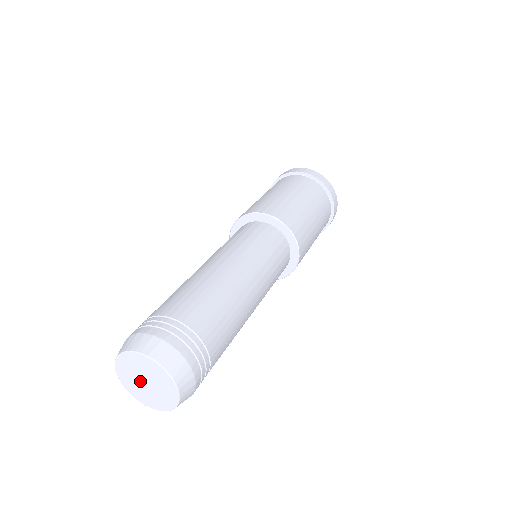
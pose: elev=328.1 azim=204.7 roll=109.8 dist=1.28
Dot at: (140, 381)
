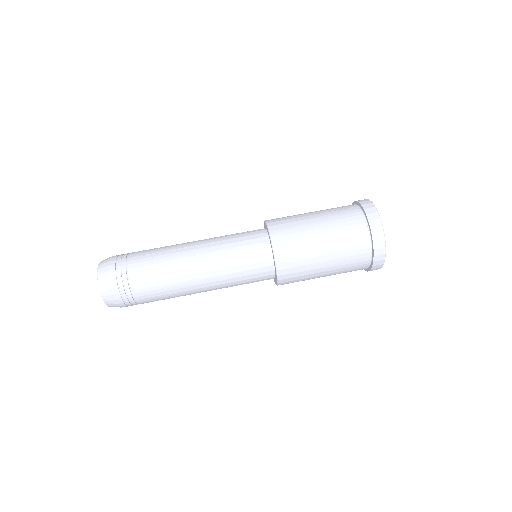
Dot at: occluded
